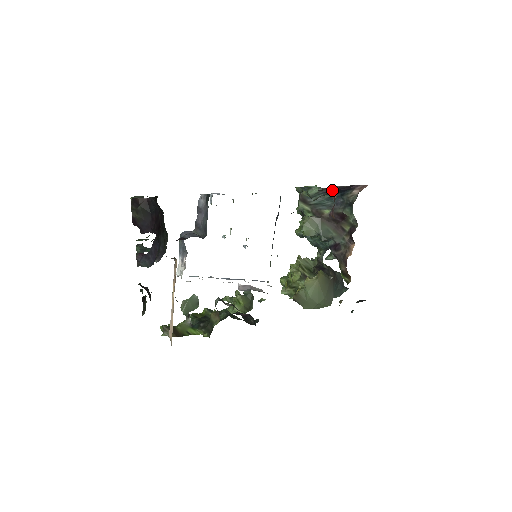
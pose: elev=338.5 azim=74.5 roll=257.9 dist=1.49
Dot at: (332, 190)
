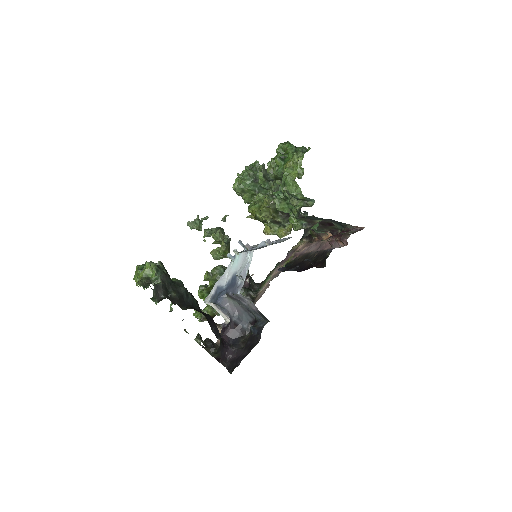
Dot at: occluded
